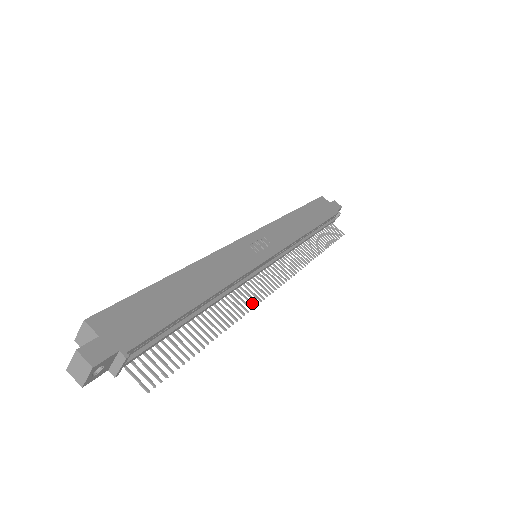
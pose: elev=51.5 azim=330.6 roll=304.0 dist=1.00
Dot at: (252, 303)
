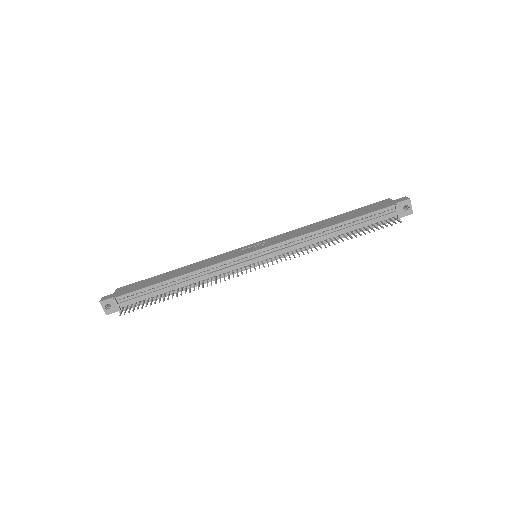
Dot at: (220, 280)
